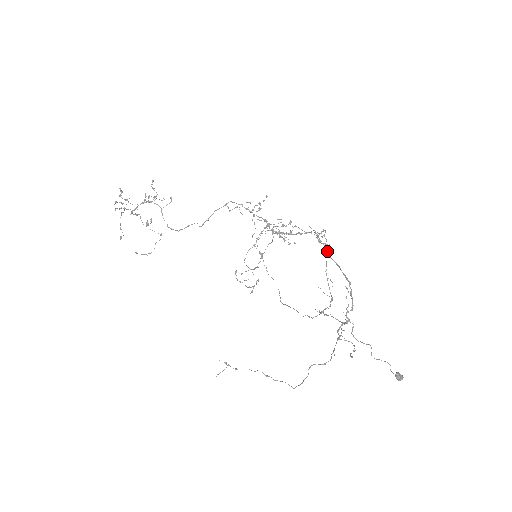
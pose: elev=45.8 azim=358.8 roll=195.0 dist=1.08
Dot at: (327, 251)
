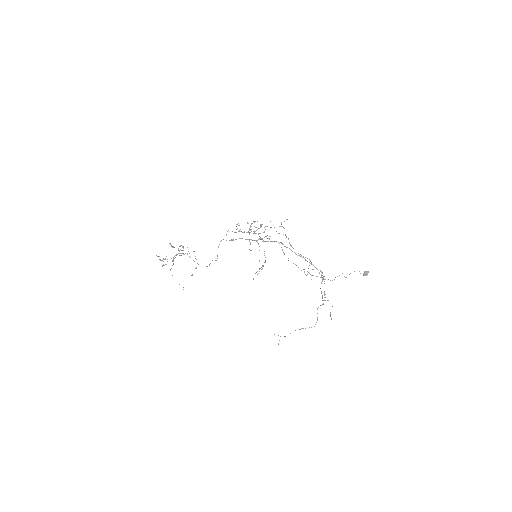
Dot at: (292, 251)
